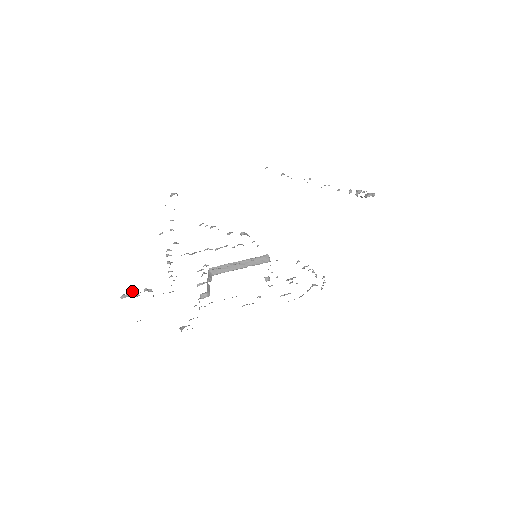
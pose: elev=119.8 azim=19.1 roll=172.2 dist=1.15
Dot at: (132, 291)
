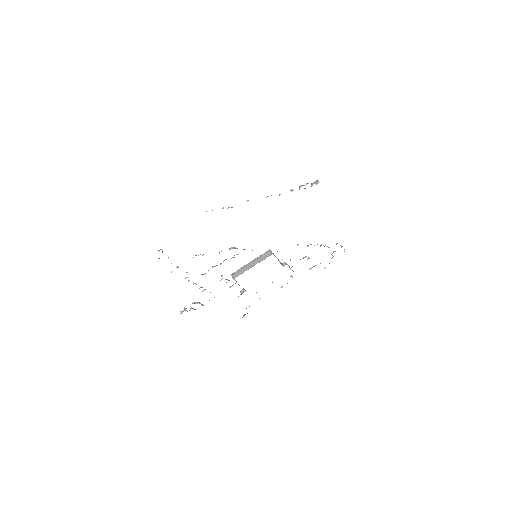
Dot at: occluded
